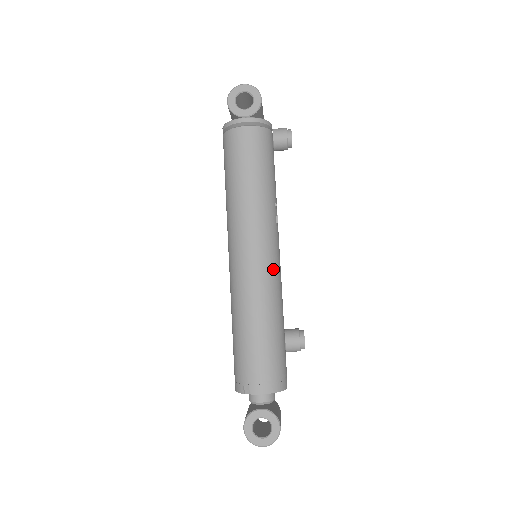
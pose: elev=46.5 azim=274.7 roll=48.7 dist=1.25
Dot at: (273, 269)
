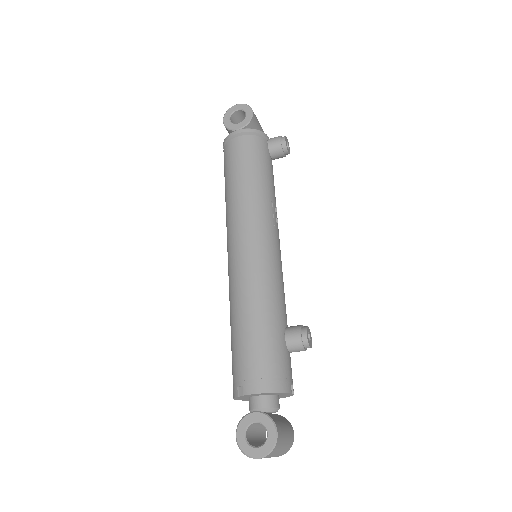
Dot at: (268, 261)
